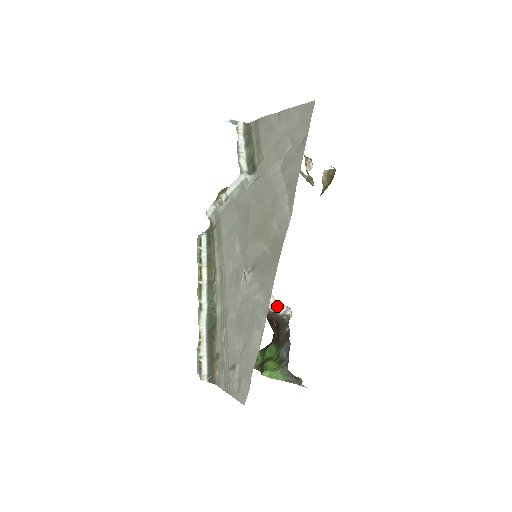
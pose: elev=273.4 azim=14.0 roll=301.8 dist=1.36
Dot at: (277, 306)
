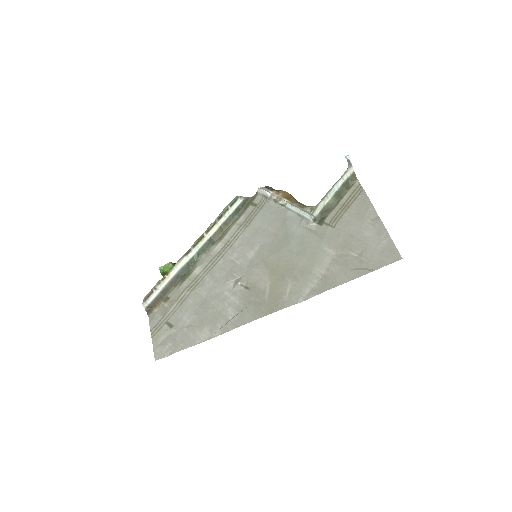
Dot at: occluded
